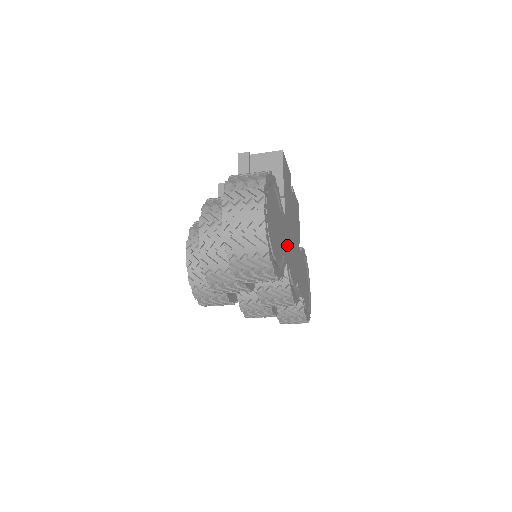
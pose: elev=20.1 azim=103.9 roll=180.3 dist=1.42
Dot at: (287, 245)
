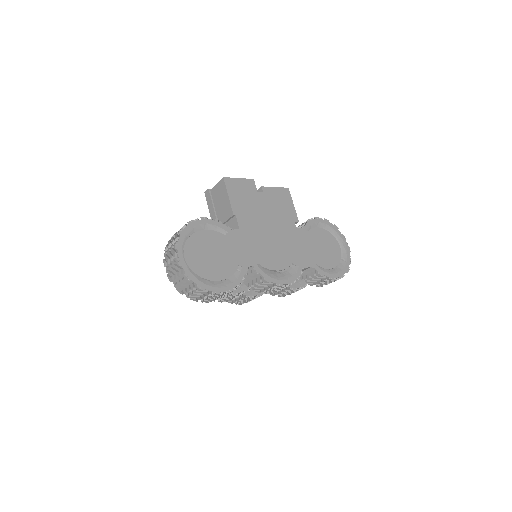
Dot at: (251, 250)
